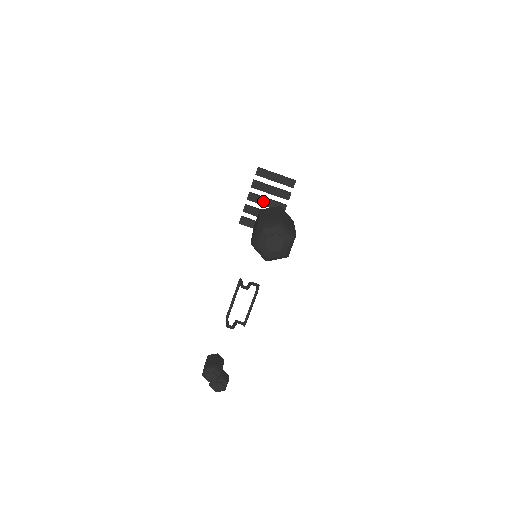
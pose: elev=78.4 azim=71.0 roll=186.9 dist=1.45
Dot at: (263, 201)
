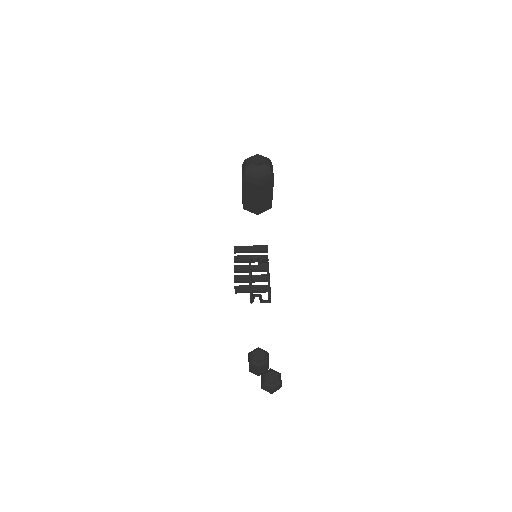
Dot at: (248, 268)
